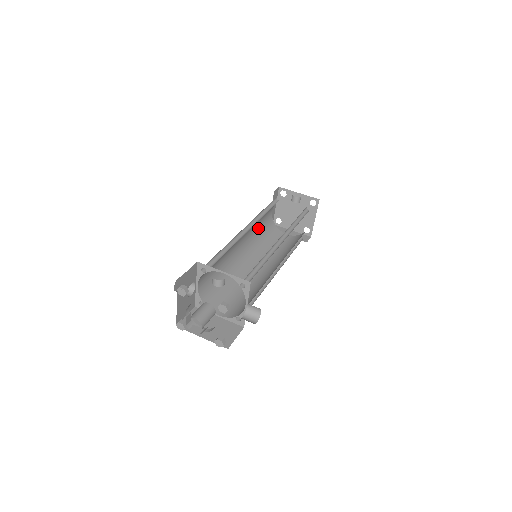
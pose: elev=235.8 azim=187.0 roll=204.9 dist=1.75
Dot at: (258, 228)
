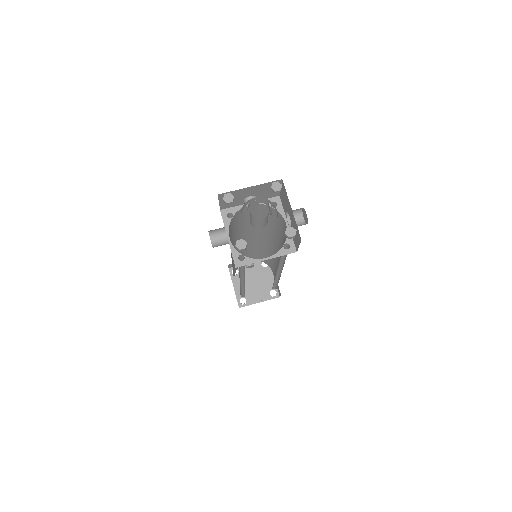
Dot at: occluded
